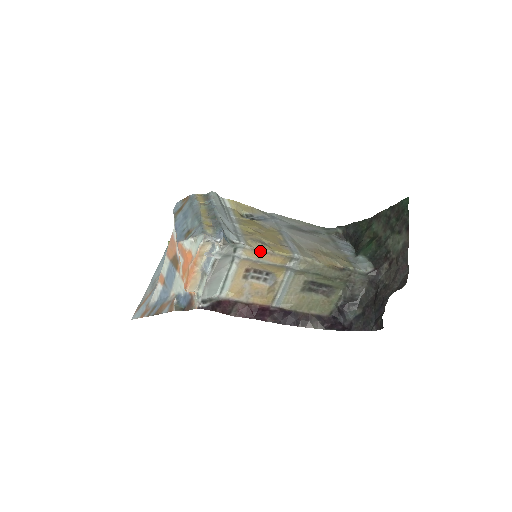
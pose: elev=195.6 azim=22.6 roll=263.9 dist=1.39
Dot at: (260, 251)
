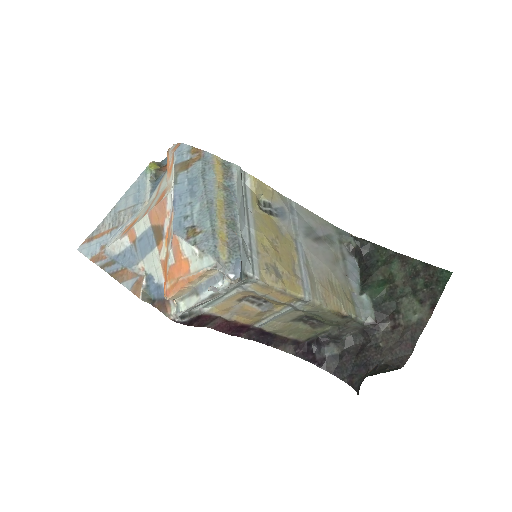
Dot at: (271, 288)
